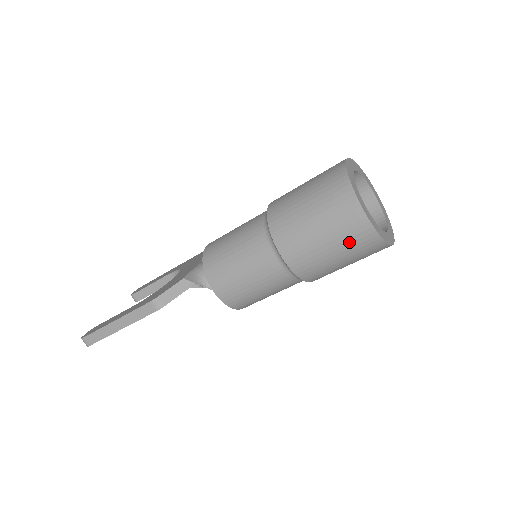
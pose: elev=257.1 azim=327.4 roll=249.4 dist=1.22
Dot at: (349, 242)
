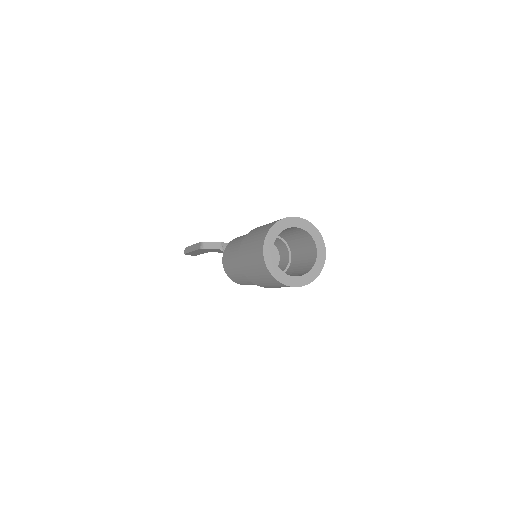
Dot at: (256, 259)
